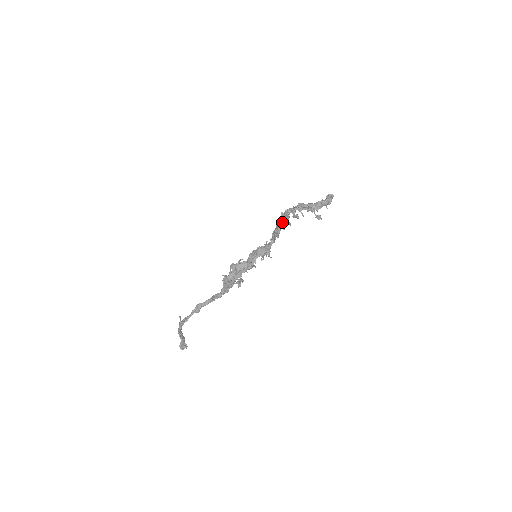
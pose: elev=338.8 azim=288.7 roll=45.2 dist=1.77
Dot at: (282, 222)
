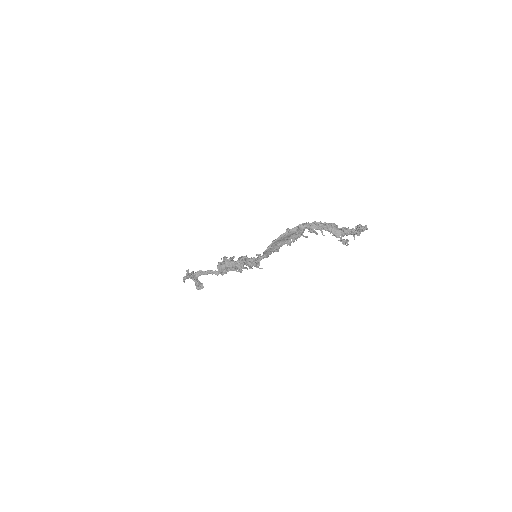
Dot at: (286, 238)
